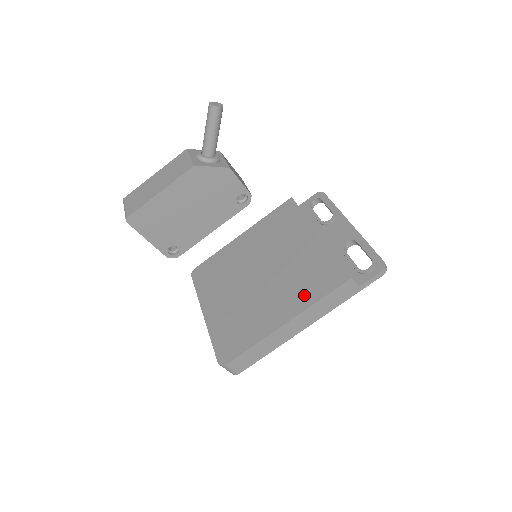
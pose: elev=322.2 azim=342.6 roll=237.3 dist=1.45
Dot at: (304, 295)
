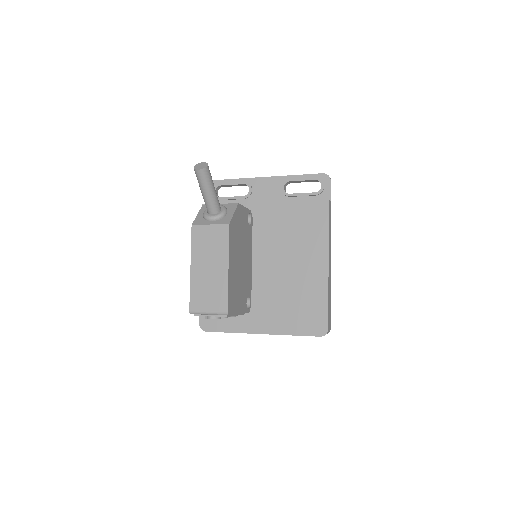
Dot at: (314, 240)
